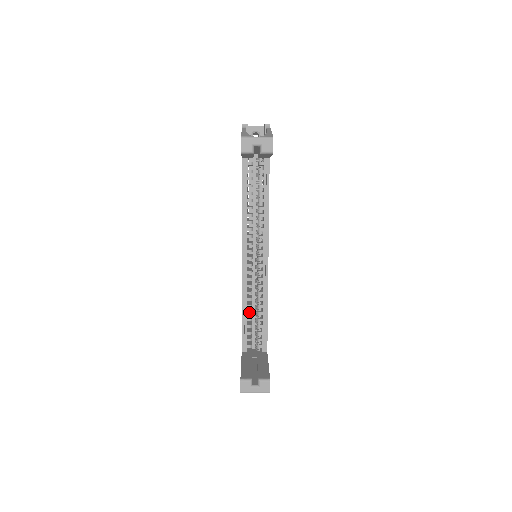
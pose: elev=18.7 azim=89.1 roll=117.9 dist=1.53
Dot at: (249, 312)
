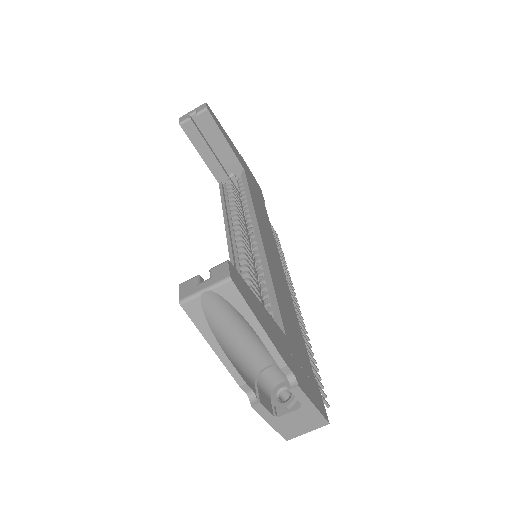
Dot at: occluded
